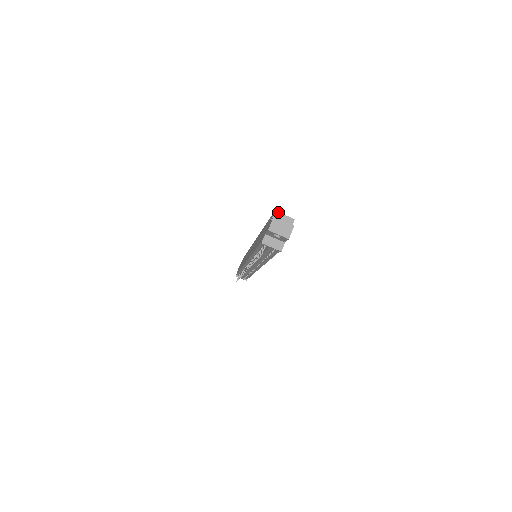
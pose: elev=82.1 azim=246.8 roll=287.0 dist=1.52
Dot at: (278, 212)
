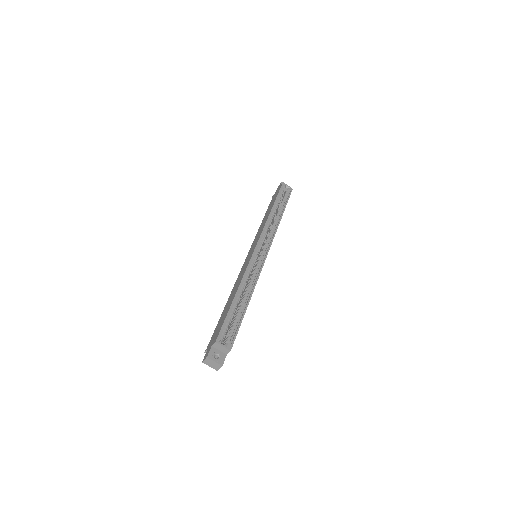
Dot at: (218, 343)
